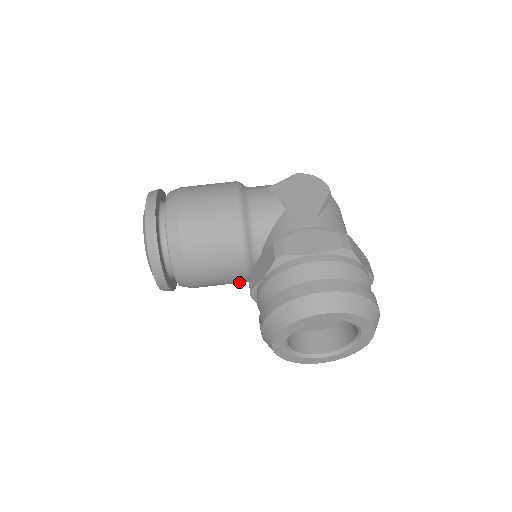
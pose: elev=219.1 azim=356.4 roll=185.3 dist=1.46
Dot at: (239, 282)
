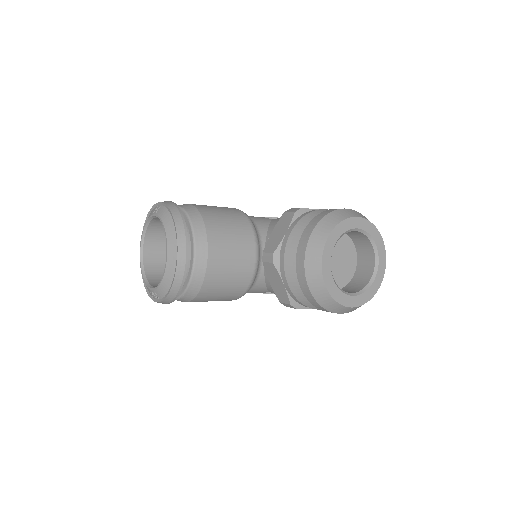
Dot at: (245, 280)
